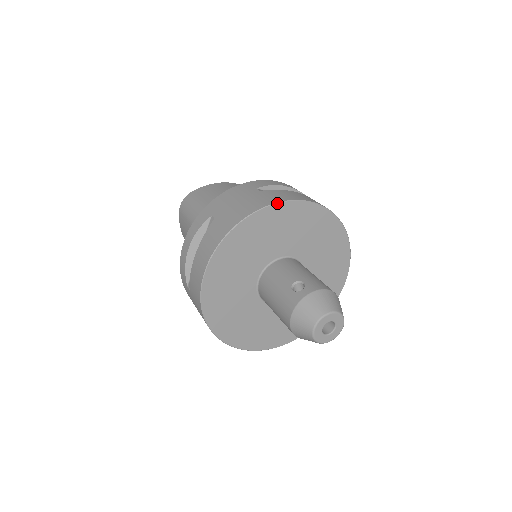
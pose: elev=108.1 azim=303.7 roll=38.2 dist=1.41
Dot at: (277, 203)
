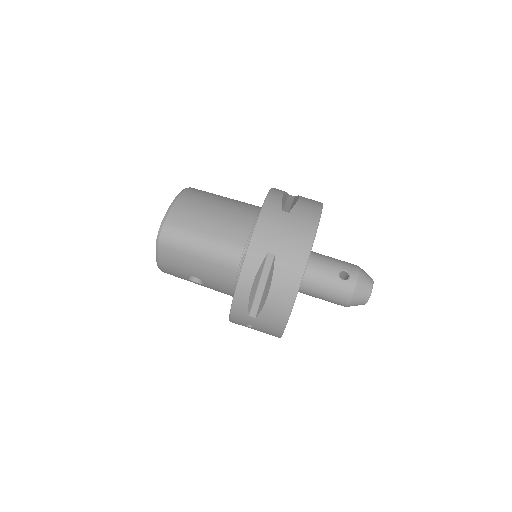
Dot at: occluded
